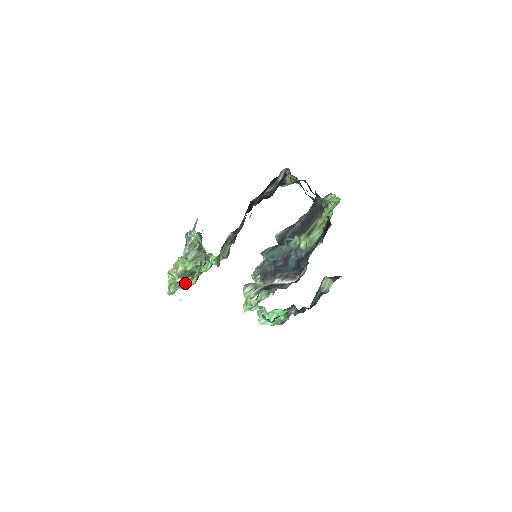
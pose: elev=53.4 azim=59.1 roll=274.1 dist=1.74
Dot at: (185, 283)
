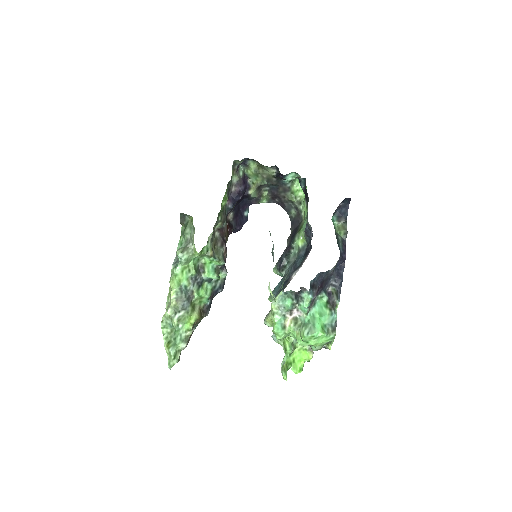
Dot at: (186, 321)
